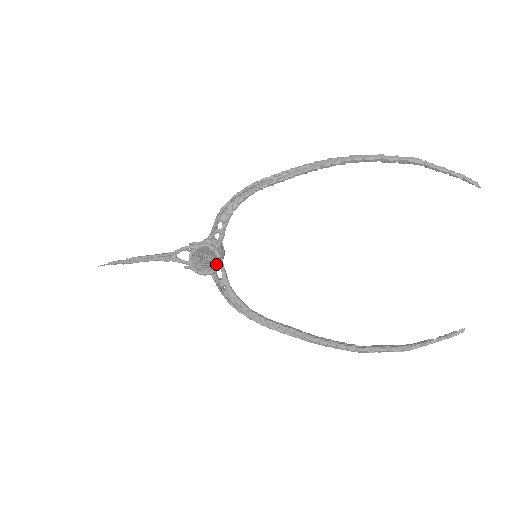
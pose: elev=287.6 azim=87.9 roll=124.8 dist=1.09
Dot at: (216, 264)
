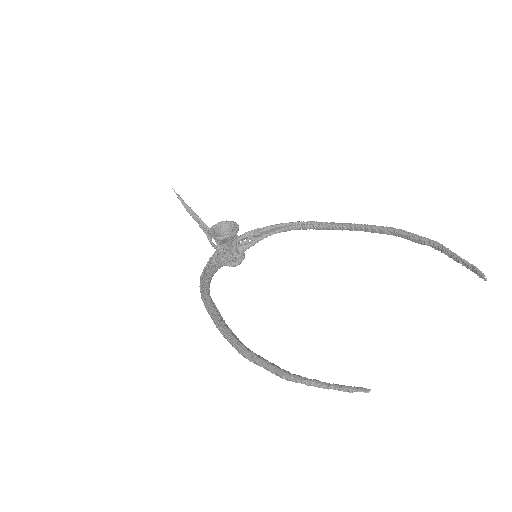
Dot at: (227, 235)
